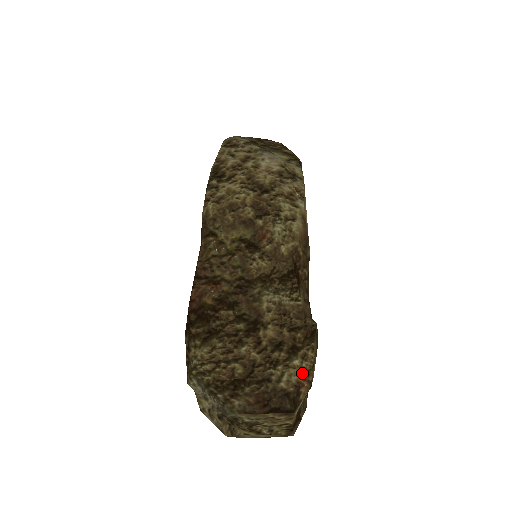
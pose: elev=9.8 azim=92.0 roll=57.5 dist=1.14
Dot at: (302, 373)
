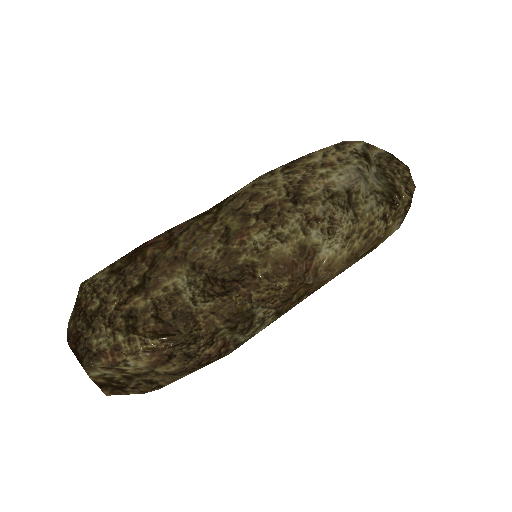
Dot at: (115, 349)
